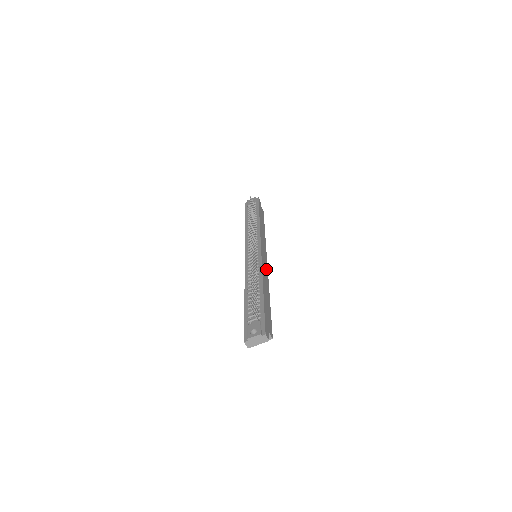
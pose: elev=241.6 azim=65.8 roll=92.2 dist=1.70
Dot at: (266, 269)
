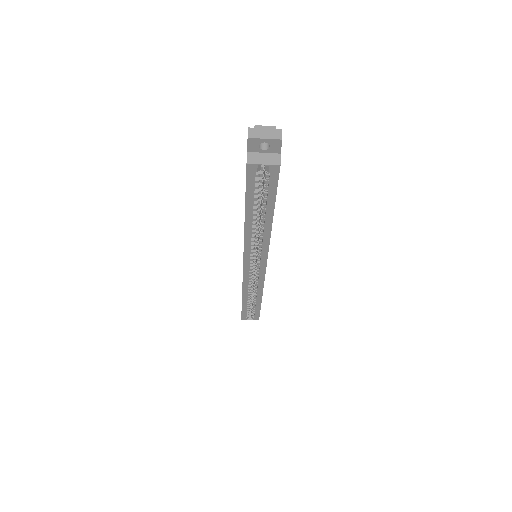
Dot at: occluded
